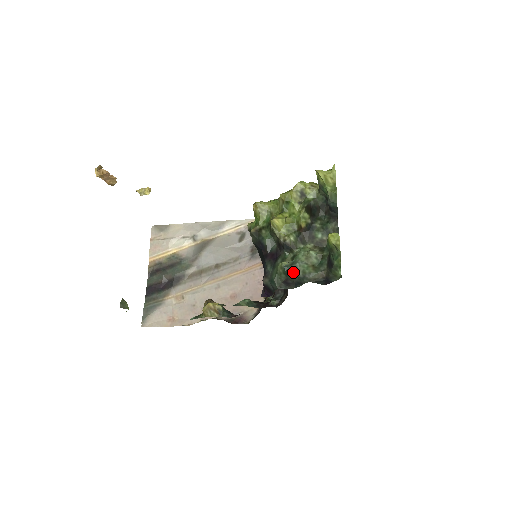
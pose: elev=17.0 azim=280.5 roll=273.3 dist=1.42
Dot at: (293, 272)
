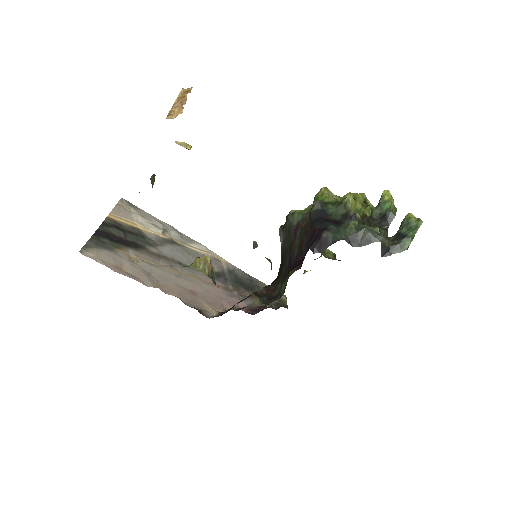
Dot at: (368, 228)
